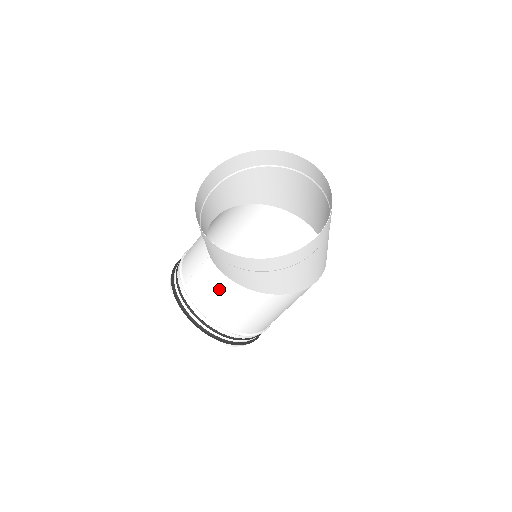
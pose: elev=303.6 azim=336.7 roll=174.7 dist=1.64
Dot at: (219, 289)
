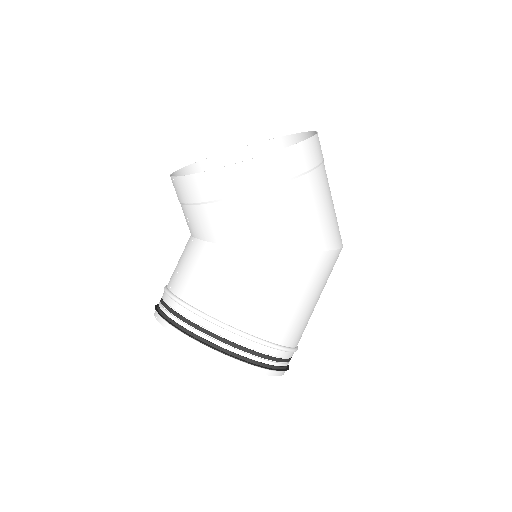
Dot at: (207, 264)
